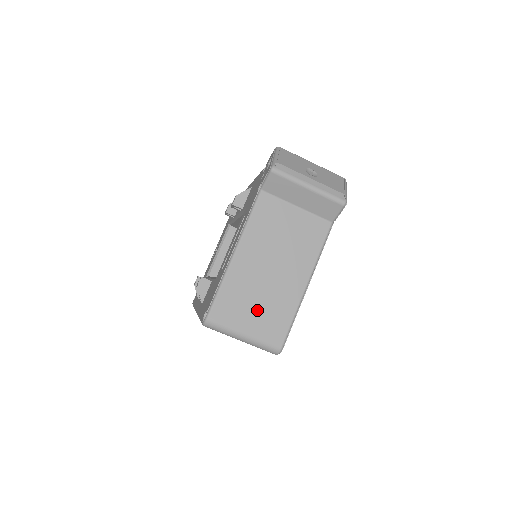
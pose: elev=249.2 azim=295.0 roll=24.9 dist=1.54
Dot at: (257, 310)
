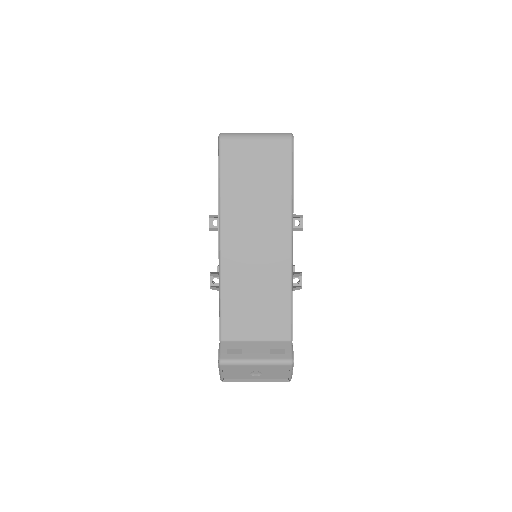
Dot at: occluded
